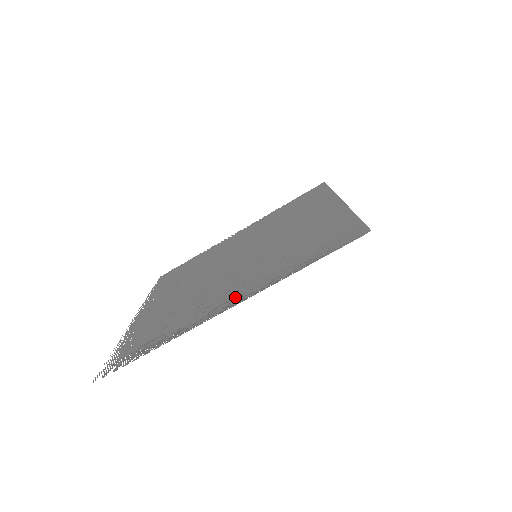
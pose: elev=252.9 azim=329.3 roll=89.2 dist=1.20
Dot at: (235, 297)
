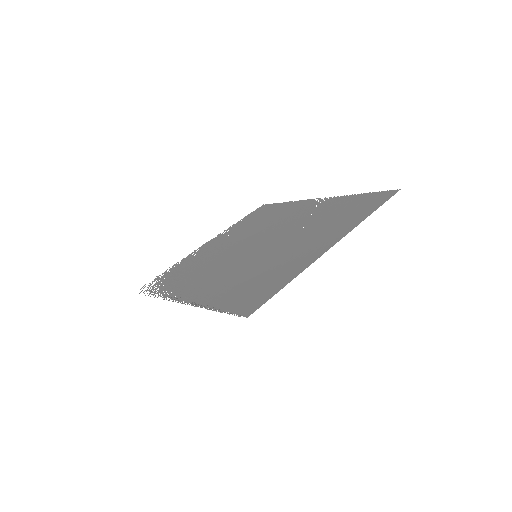
Dot at: (193, 294)
